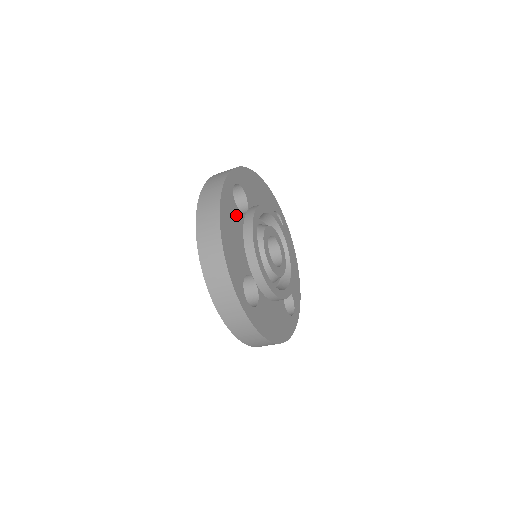
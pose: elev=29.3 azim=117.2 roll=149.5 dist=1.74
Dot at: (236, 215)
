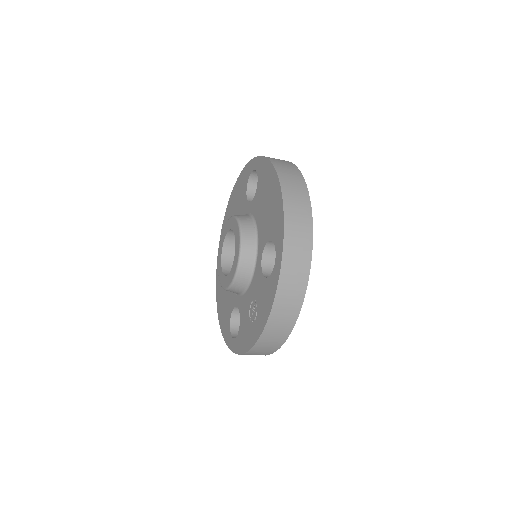
Dot at: occluded
